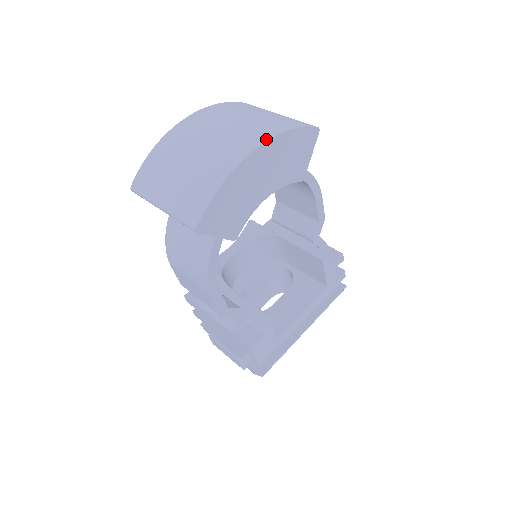
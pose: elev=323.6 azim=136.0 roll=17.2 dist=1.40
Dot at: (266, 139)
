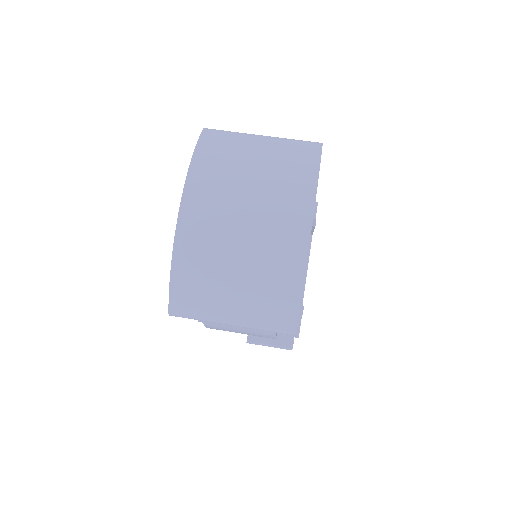
Dot at: (311, 207)
